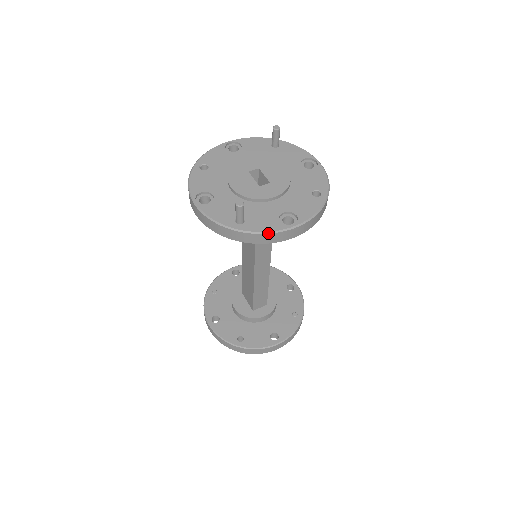
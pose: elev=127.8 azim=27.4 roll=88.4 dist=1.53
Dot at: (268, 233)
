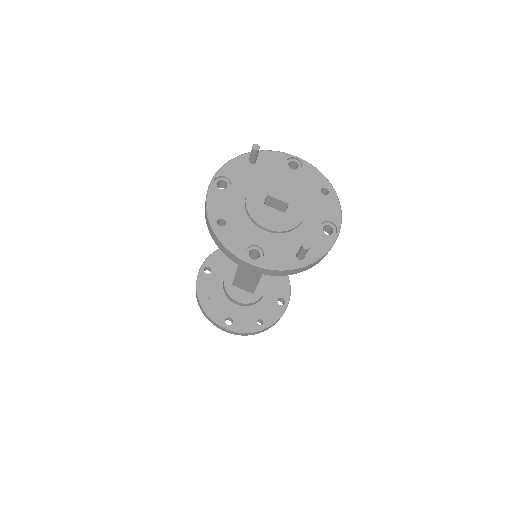
Dot at: occluded
